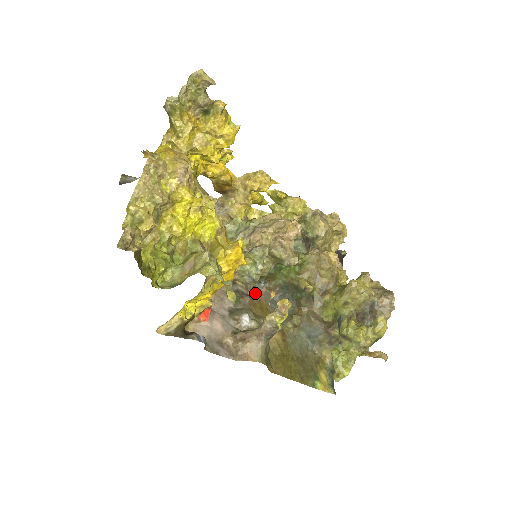
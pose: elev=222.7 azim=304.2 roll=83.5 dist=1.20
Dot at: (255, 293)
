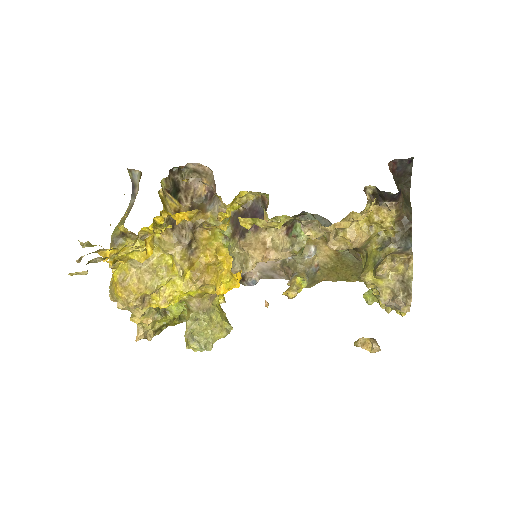
Dot at: occluded
